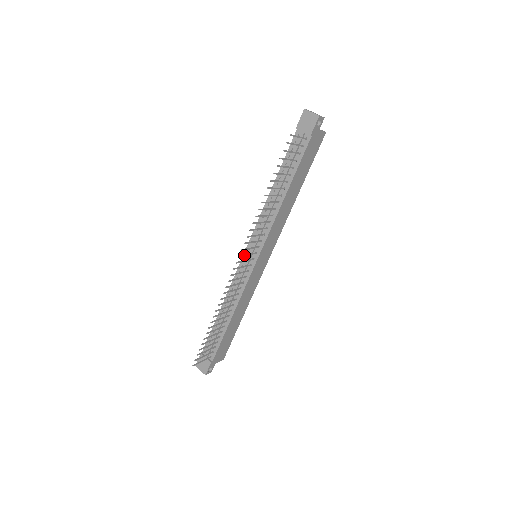
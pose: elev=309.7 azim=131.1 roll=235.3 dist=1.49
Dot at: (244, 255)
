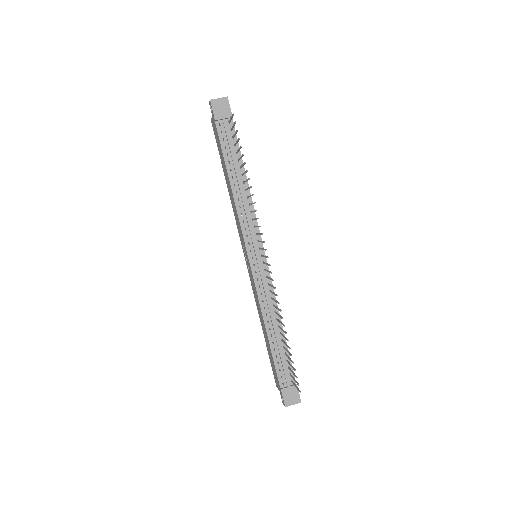
Dot at: (264, 249)
